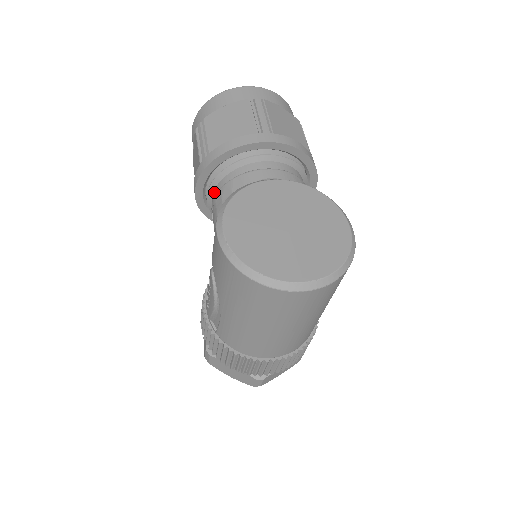
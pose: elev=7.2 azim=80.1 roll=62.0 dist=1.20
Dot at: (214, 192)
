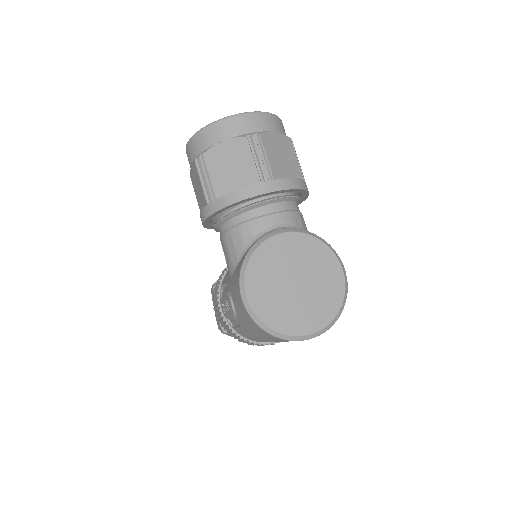
Dot at: (222, 227)
